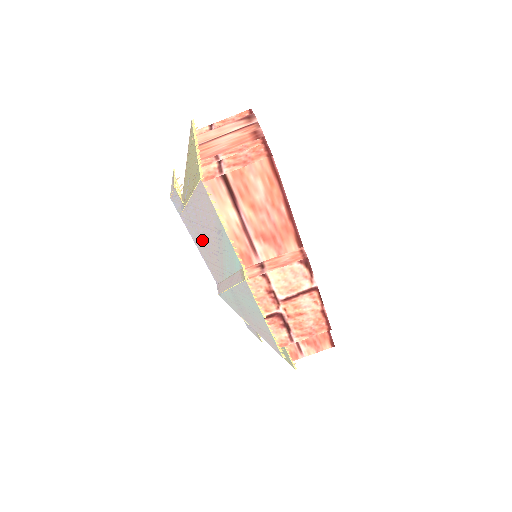
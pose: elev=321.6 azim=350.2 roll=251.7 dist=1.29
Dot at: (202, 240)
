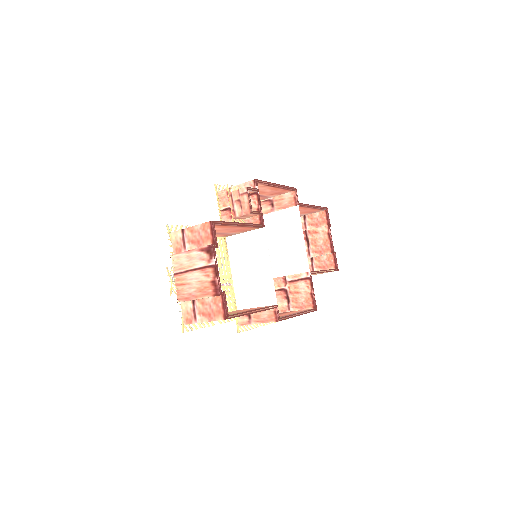
Dot at: occluded
